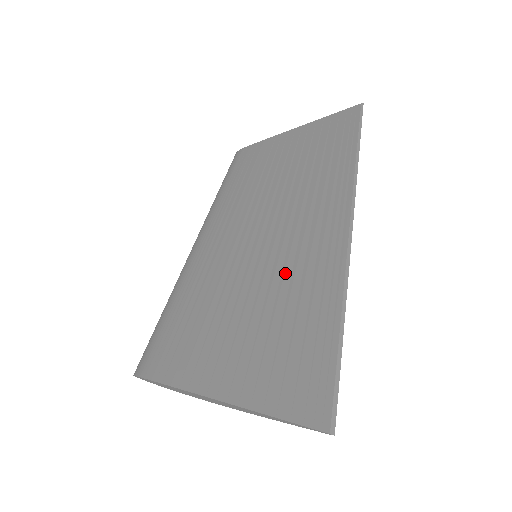
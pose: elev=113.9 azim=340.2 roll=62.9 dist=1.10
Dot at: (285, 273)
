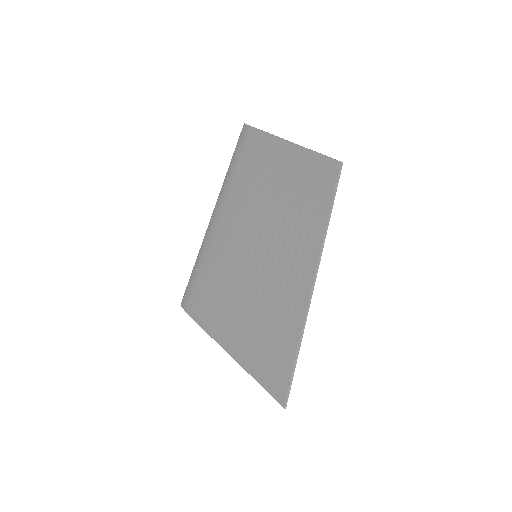
Dot at: (271, 294)
